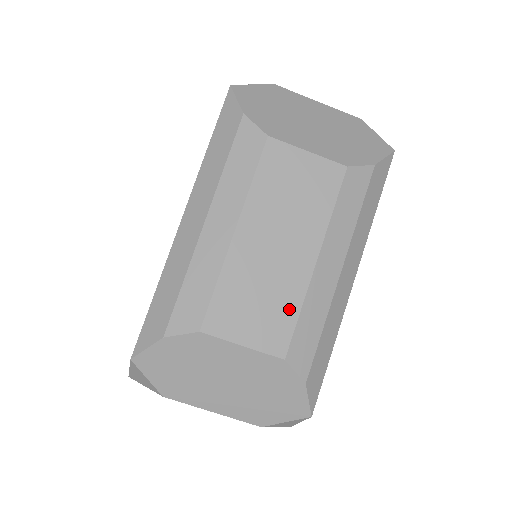
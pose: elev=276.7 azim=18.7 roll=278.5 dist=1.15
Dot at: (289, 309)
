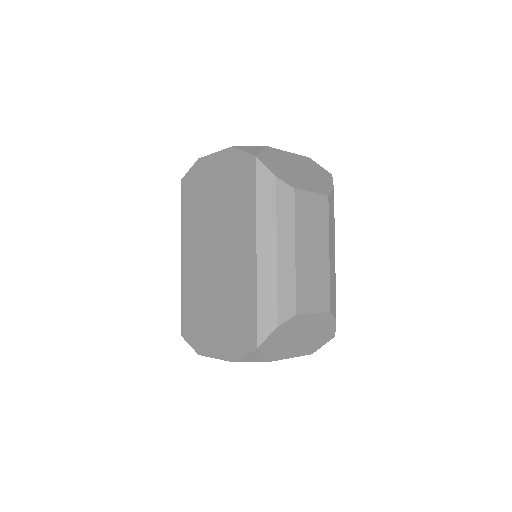
Dot at: (326, 284)
